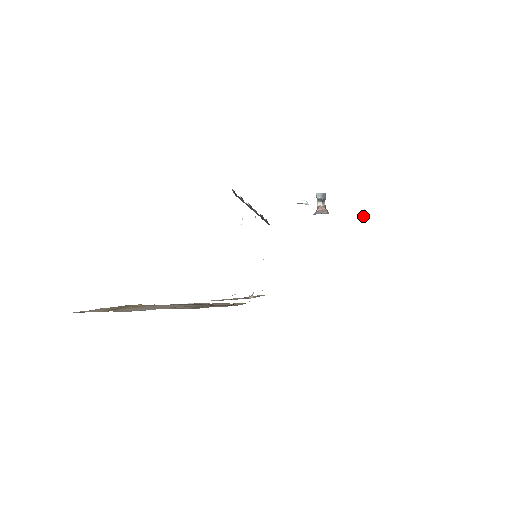
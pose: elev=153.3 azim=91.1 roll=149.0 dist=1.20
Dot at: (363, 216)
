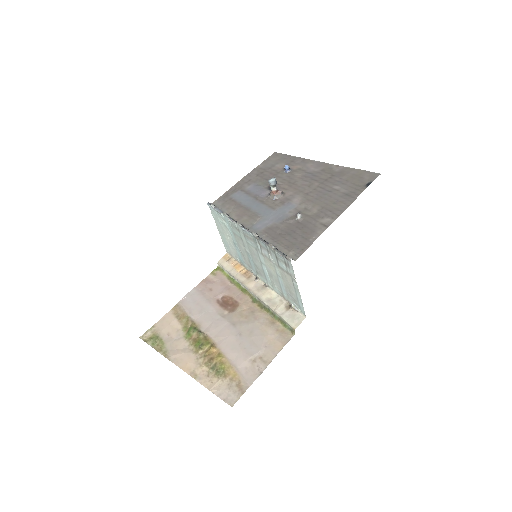
Dot at: (288, 171)
